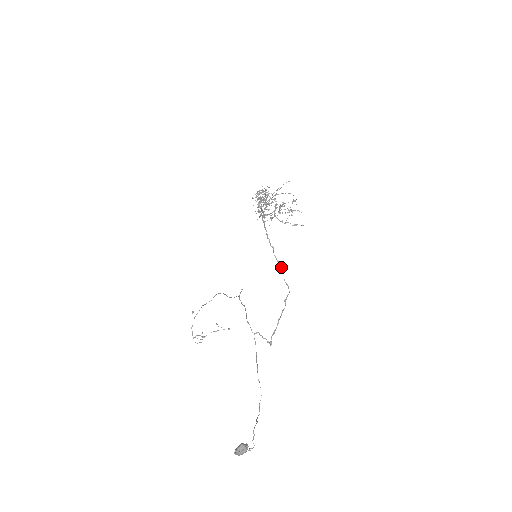
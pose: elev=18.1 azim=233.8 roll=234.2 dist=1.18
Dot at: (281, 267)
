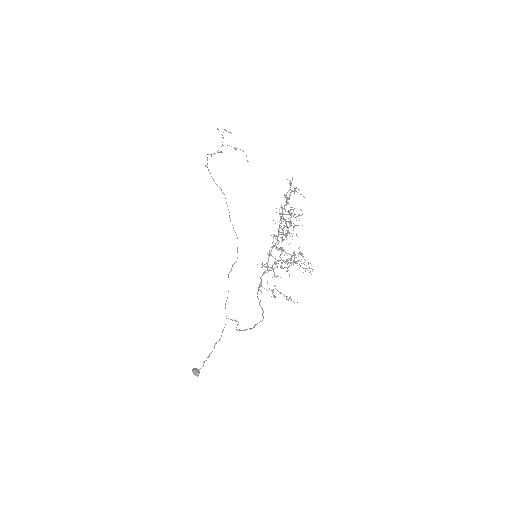
Dot at: (262, 310)
